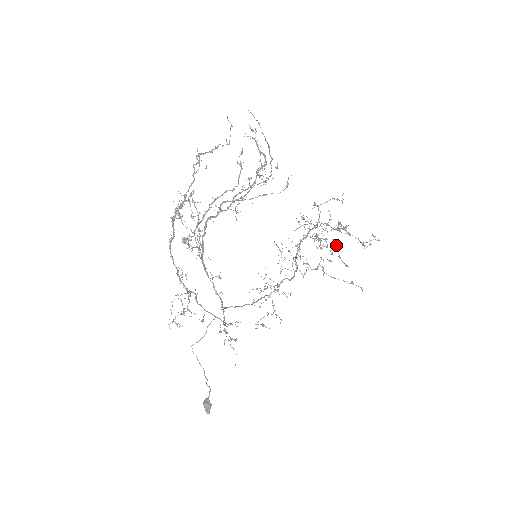
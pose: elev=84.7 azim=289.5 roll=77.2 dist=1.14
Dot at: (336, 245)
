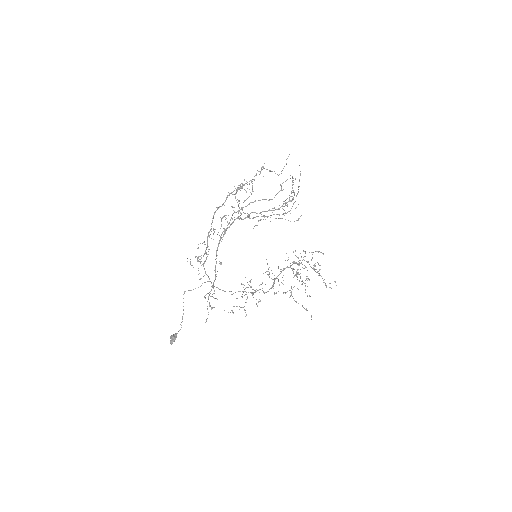
Dot at: occluded
